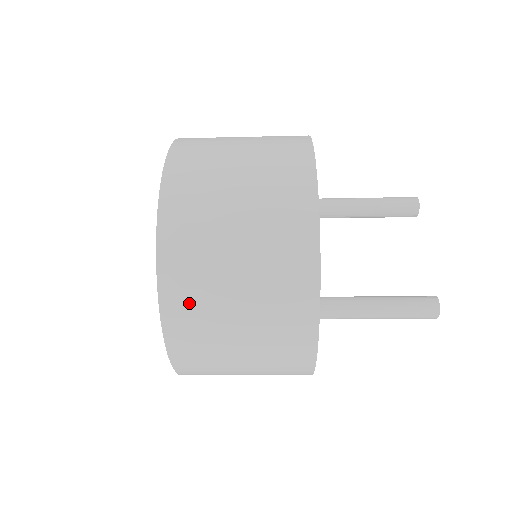
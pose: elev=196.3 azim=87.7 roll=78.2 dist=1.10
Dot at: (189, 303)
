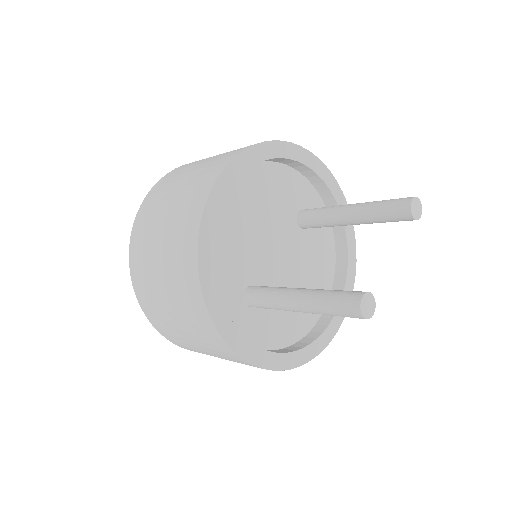
Dot at: (140, 260)
